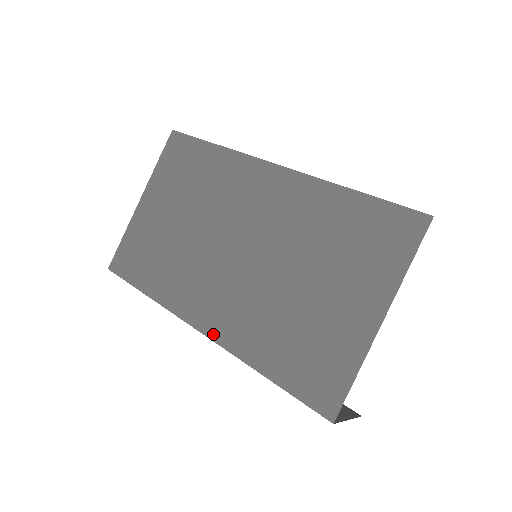
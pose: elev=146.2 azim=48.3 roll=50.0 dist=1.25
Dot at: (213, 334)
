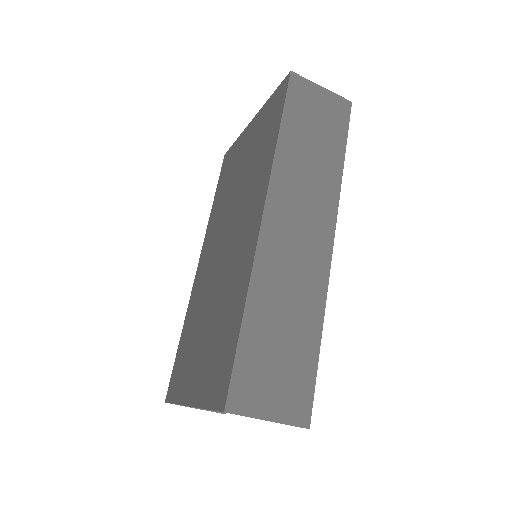
Dot at: (196, 279)
